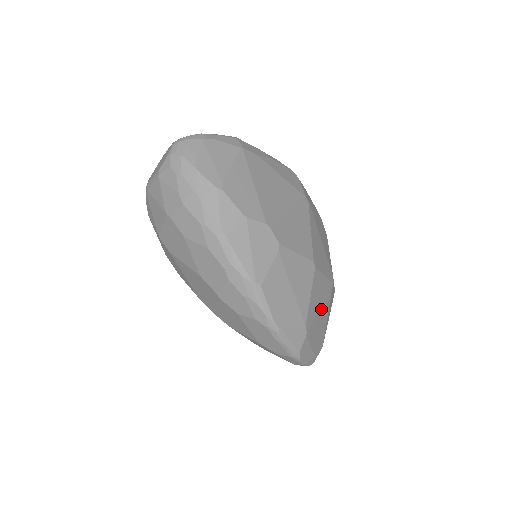
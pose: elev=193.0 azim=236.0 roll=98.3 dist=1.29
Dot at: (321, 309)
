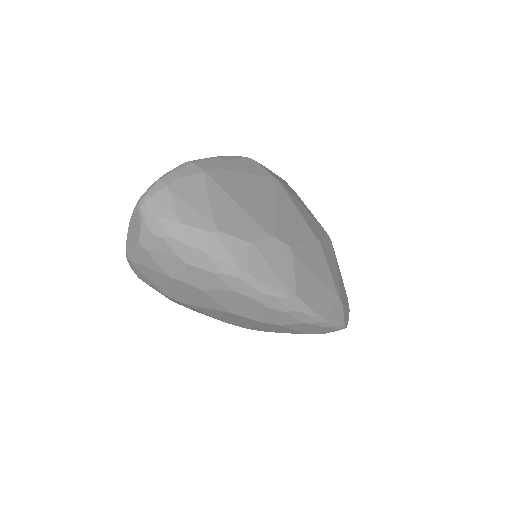
Dot at: (337, 271)
